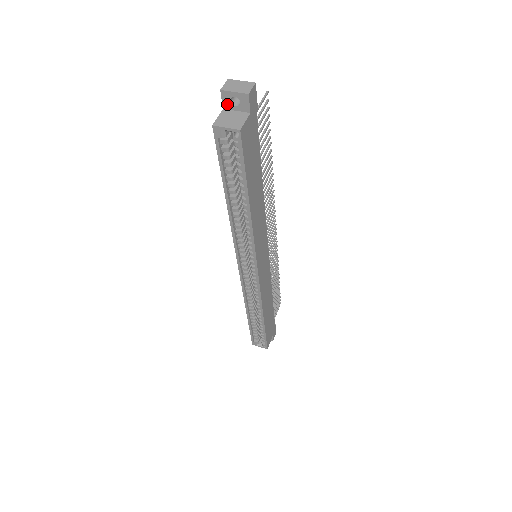
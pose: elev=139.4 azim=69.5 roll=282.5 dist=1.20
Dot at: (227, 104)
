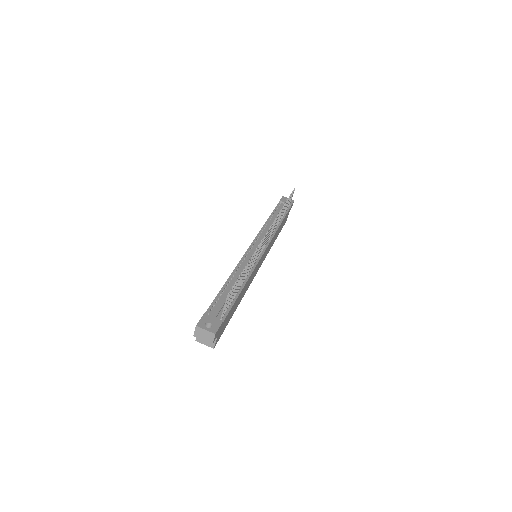
Dot at: occluded
